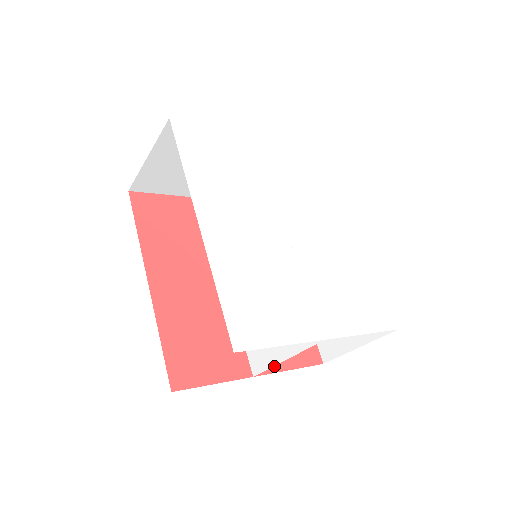
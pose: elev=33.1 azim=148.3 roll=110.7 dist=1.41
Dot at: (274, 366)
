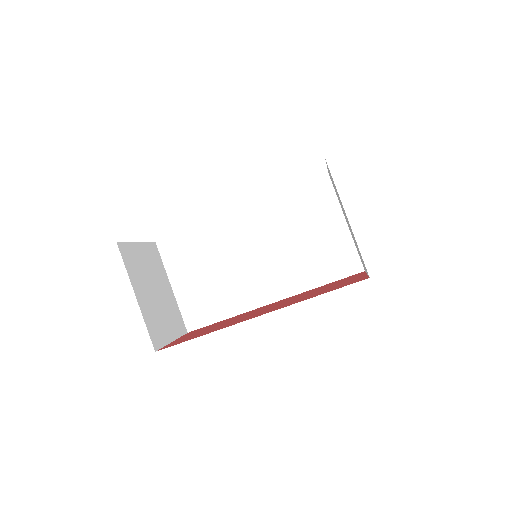
Dot at: occluded
